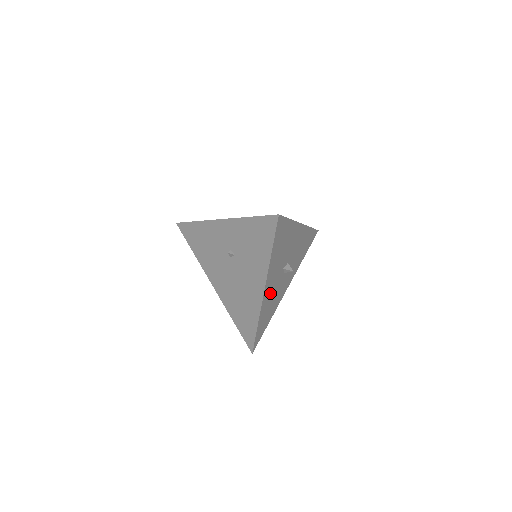
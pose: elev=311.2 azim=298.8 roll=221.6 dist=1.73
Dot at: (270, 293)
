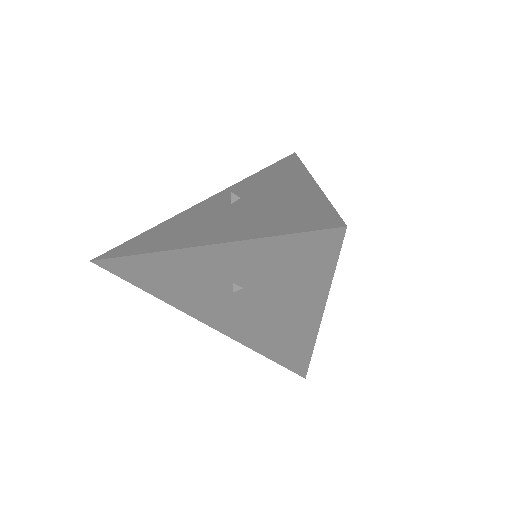
Dot at: occluded
